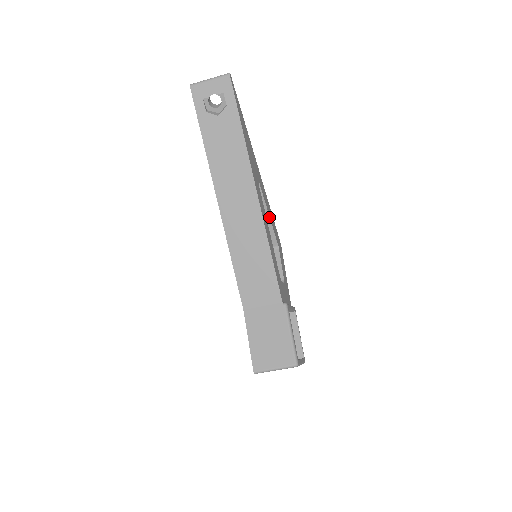
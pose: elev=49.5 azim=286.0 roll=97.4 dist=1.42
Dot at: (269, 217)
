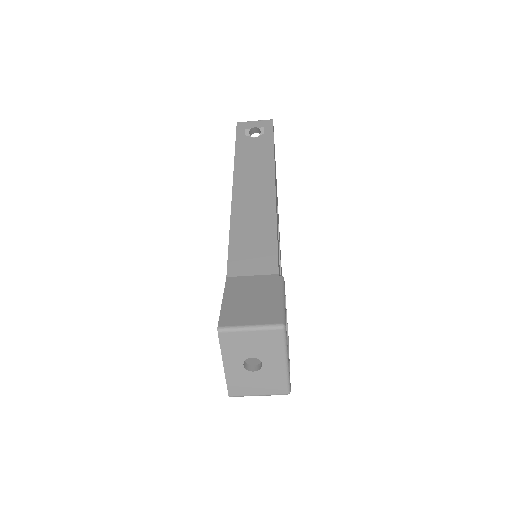
Dot at: (279, 241)
